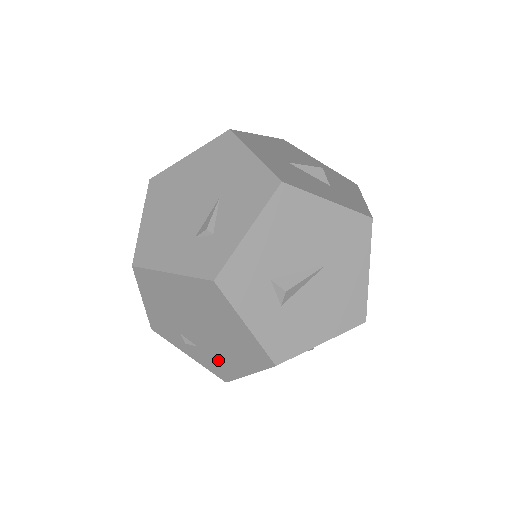
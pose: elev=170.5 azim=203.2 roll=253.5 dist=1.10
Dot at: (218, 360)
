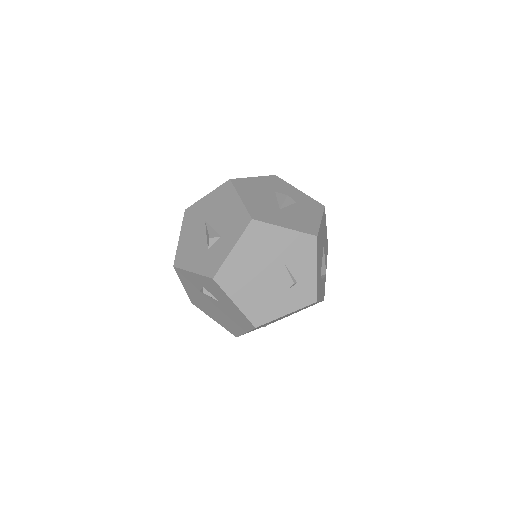
Dot at: occluded
